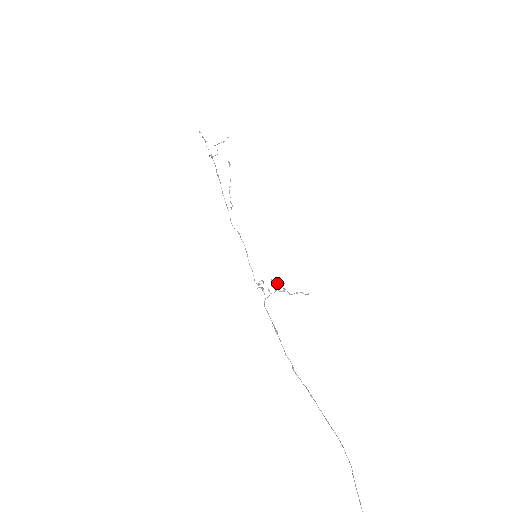
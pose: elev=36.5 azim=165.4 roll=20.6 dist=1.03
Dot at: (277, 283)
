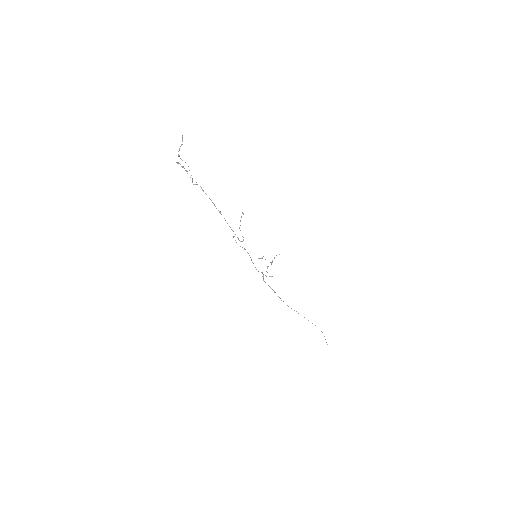
Dot at: occluded
